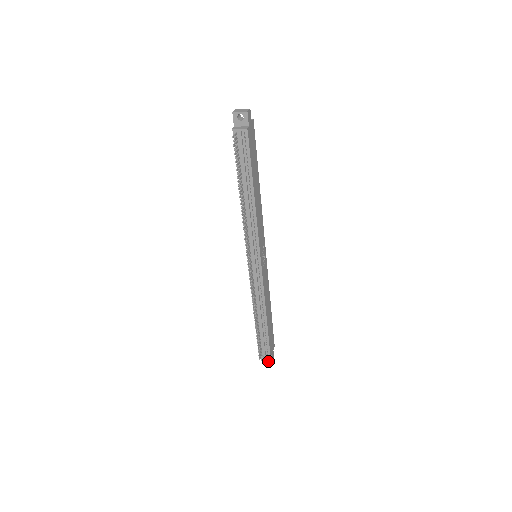
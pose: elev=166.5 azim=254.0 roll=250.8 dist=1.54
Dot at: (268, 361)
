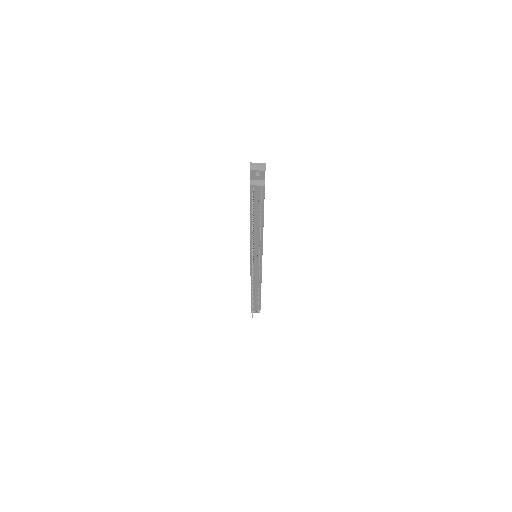
Dot at: occluded
